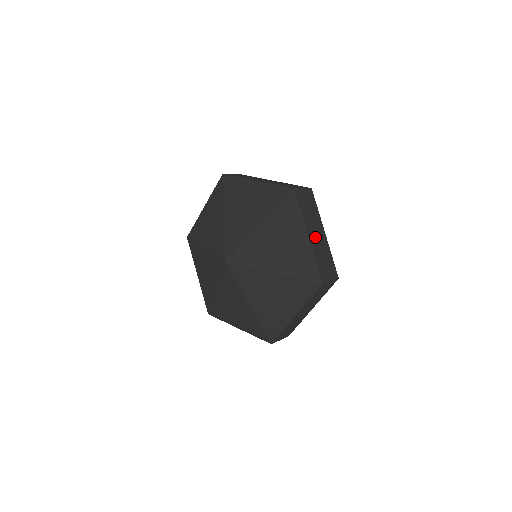
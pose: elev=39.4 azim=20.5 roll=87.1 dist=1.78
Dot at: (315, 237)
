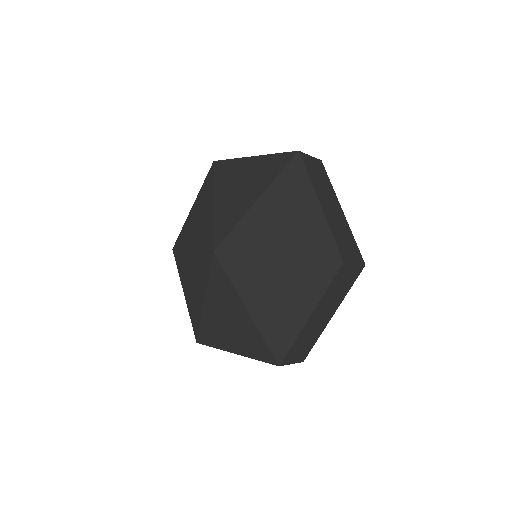
Dot at: (317, 319)
